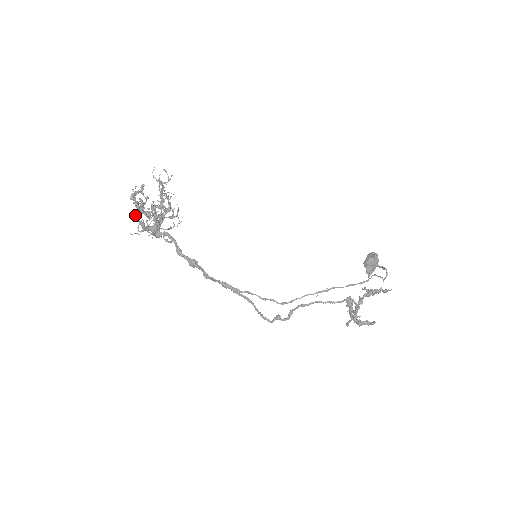
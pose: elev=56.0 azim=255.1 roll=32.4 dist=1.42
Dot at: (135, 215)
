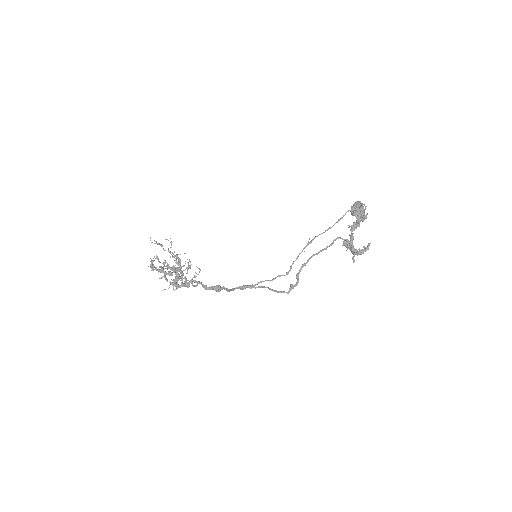
Dot at: (160, 278)
